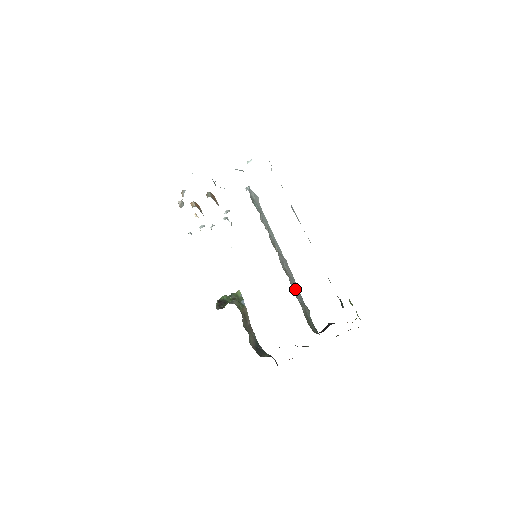
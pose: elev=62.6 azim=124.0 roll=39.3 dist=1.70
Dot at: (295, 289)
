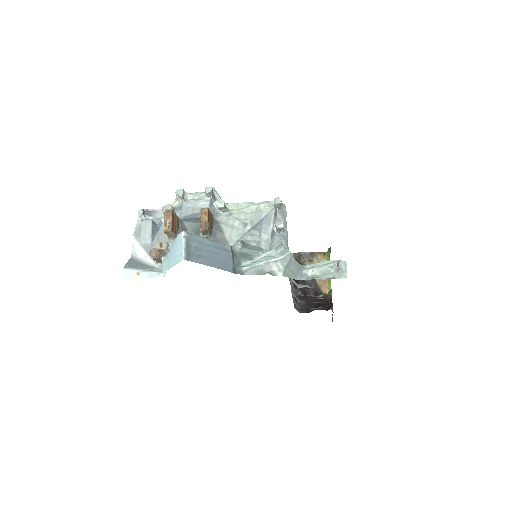
Dot at: occluded
